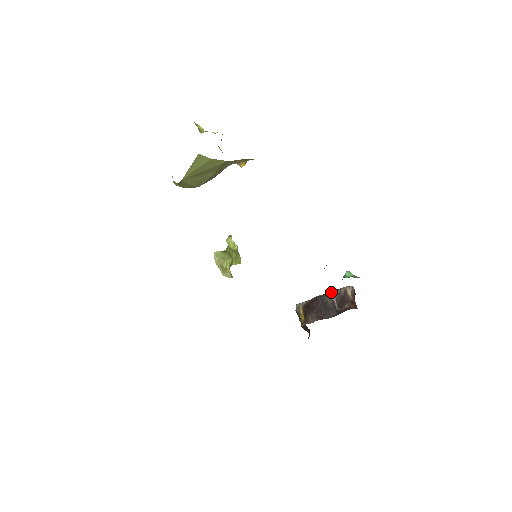
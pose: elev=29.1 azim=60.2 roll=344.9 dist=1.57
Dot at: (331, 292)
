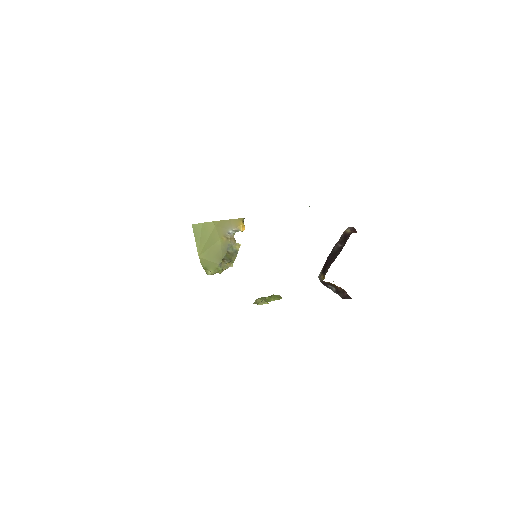
Dot at: (336, 244)
